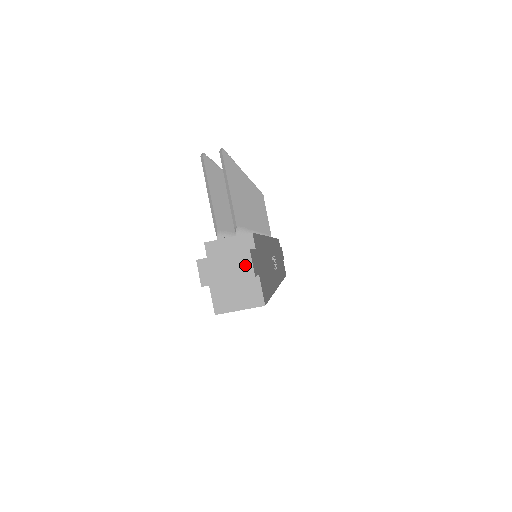
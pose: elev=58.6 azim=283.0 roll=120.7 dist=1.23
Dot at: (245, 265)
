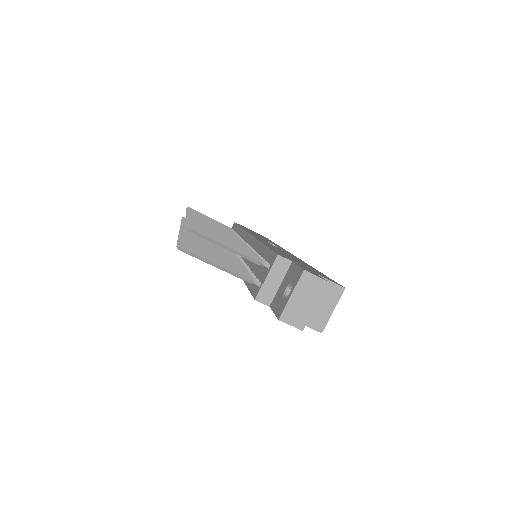
Dot at: (313, 283)
